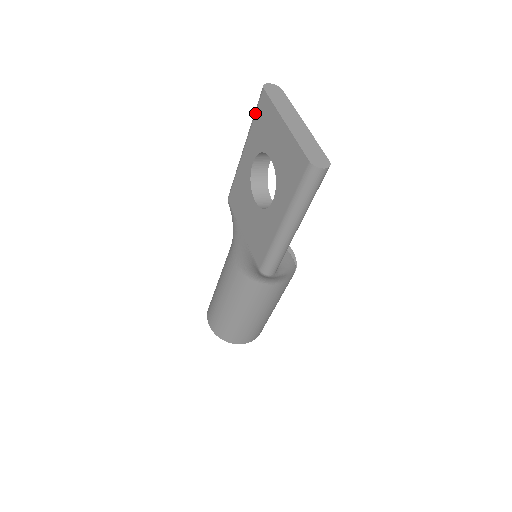
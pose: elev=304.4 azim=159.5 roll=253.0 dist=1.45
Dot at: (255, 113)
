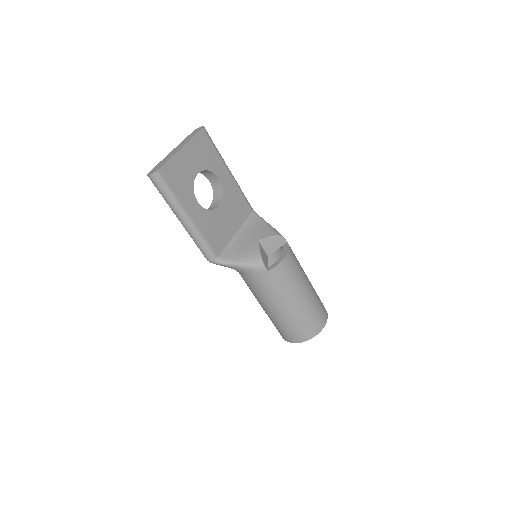
Dot at: occluded
